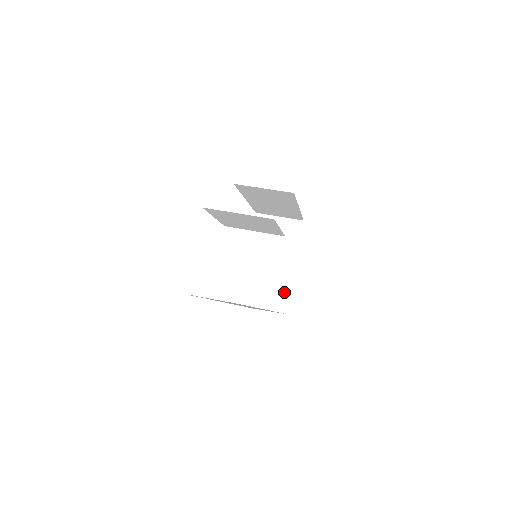
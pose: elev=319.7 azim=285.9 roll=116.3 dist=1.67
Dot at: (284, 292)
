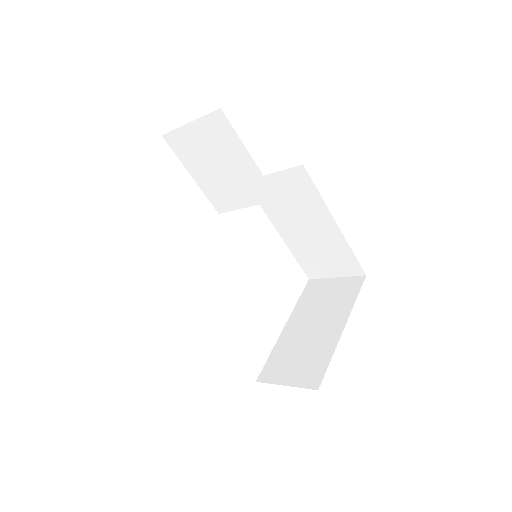
Dot at: (323, 361)
